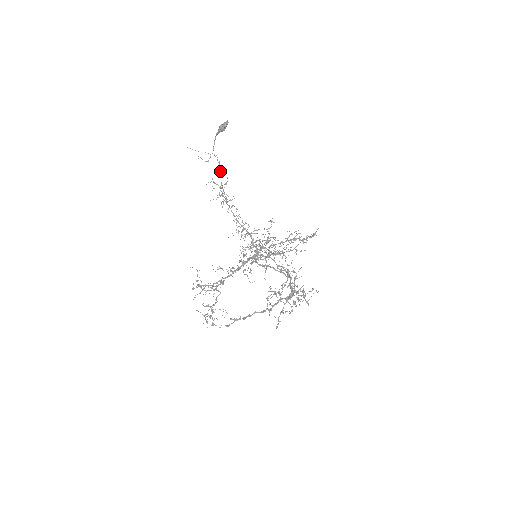
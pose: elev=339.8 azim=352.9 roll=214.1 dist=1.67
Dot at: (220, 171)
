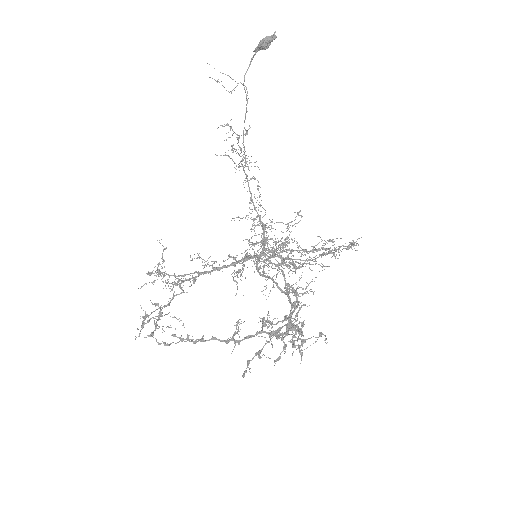
Dot at: occluded
